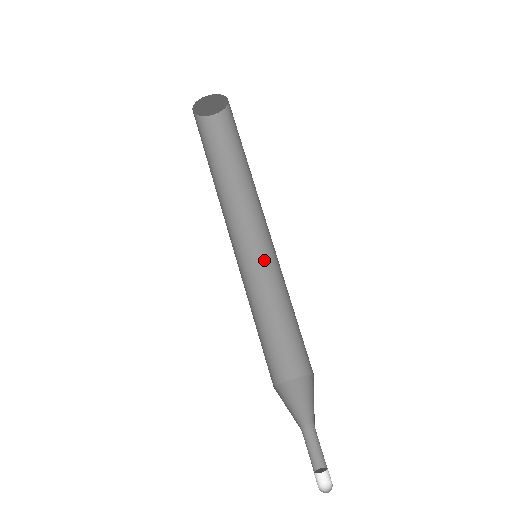
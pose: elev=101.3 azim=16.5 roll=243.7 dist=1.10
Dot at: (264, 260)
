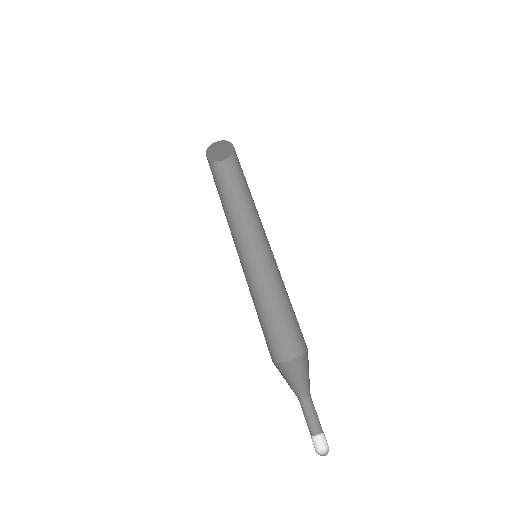
Dot at: (267, 262)
